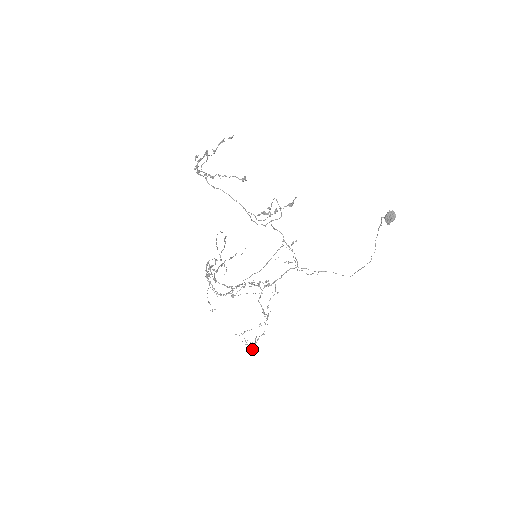
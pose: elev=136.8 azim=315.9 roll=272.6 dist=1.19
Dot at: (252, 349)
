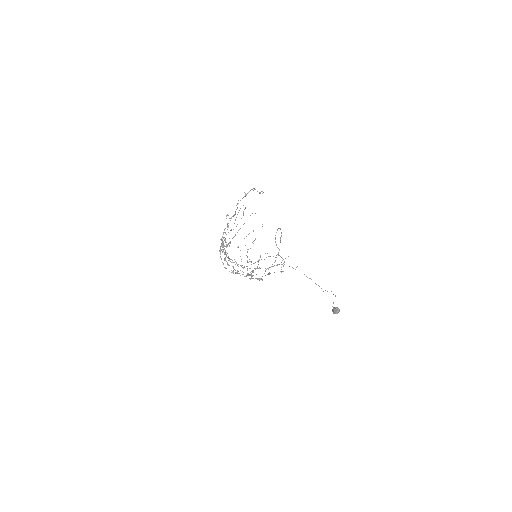
Dot at: (246, 255)
